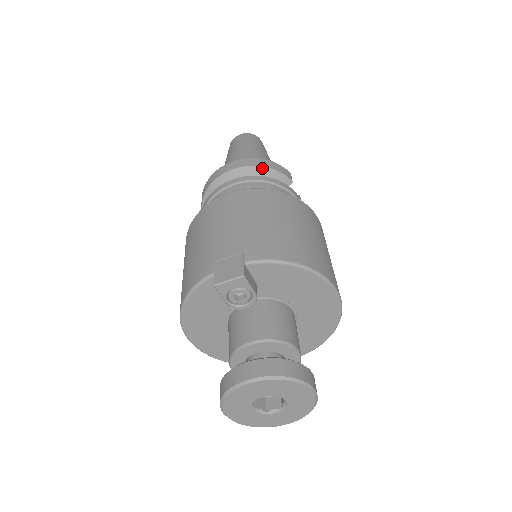
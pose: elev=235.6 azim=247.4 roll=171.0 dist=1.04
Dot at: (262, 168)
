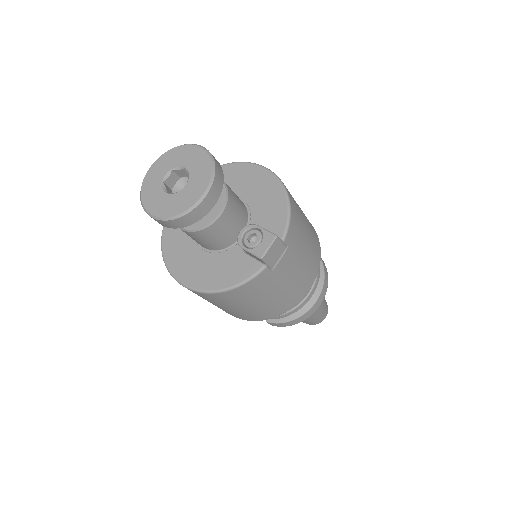
Dot at: occluded
